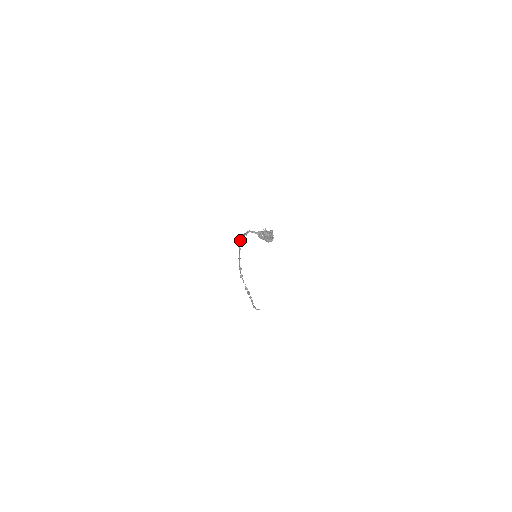
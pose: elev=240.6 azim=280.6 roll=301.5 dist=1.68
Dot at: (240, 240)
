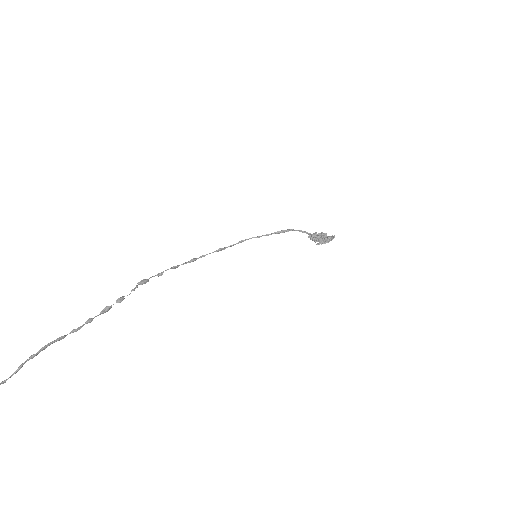
Dot at: (253, 237)
